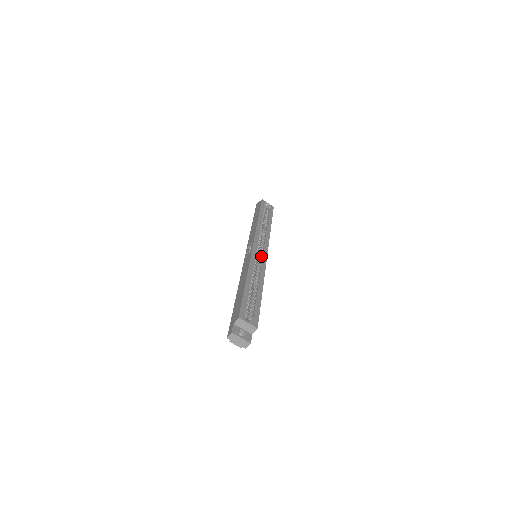
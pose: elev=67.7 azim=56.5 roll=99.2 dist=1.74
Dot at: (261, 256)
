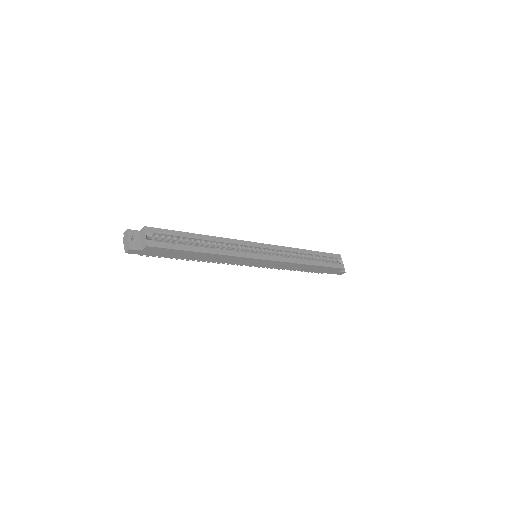
Dot at: (254, 253)
